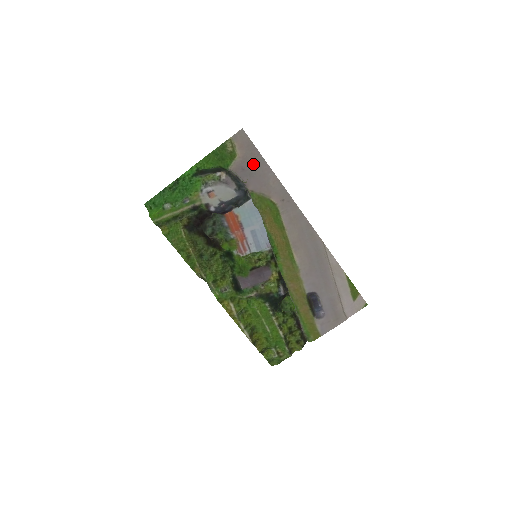
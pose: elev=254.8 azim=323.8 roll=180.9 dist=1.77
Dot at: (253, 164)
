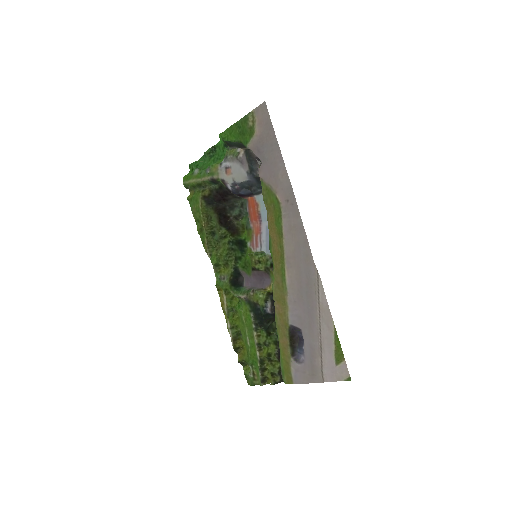
Dot at: (267, 147)
